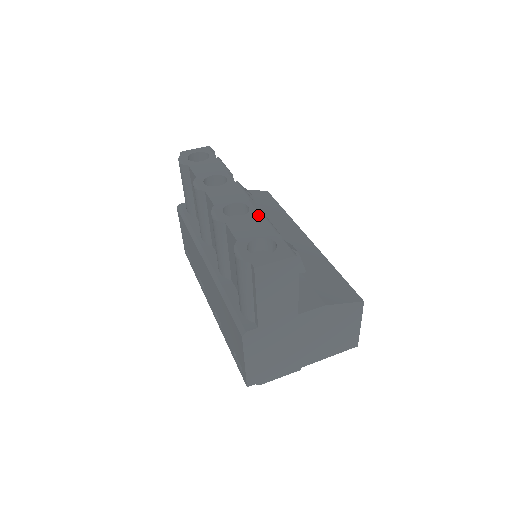
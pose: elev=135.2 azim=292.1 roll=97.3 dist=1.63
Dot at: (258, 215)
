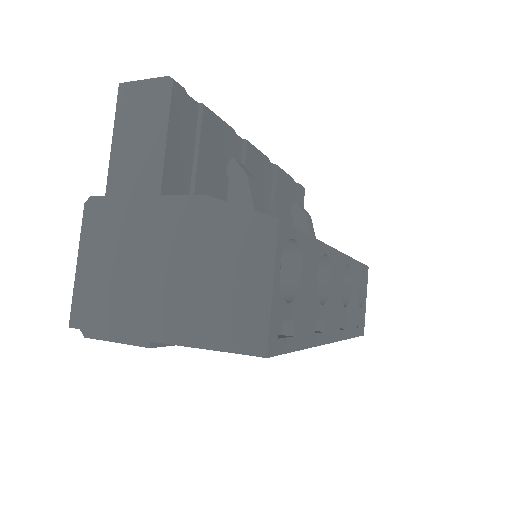
Dot at: occluded
